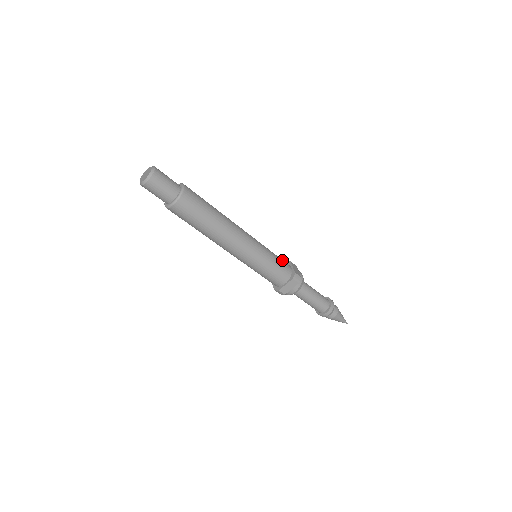
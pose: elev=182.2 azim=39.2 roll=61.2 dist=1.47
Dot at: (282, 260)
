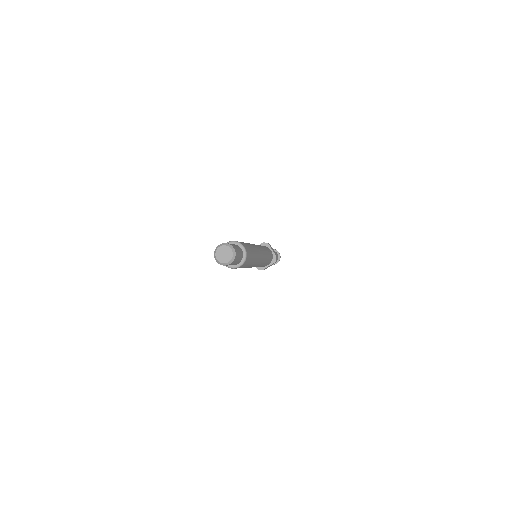
Dot at: (268, 250)
